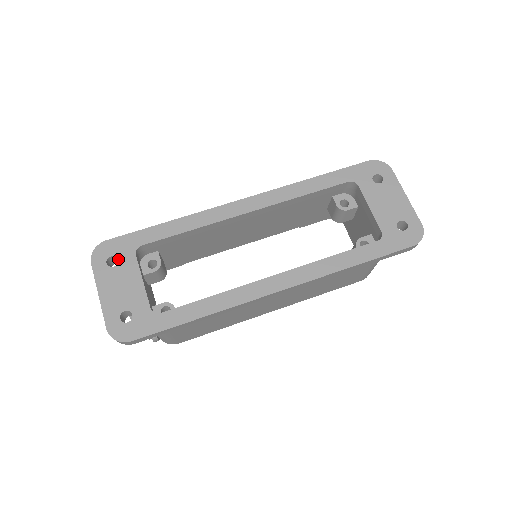
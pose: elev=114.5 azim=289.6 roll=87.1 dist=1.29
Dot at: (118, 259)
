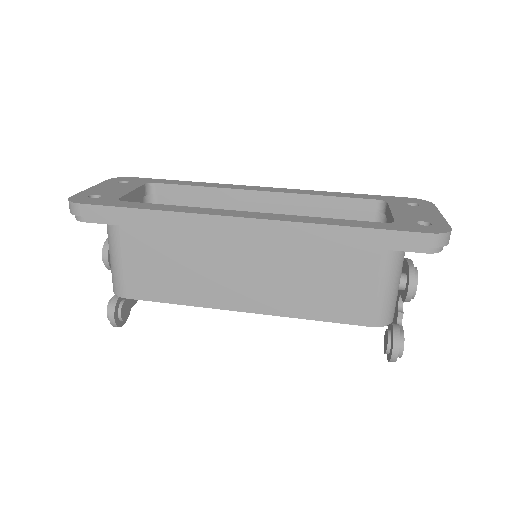
Dot at: (129, 182)
